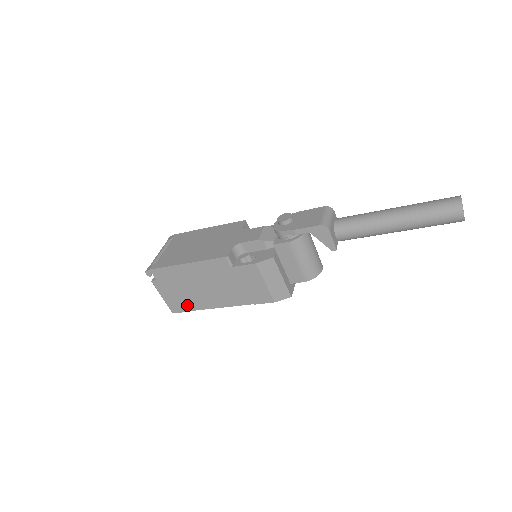
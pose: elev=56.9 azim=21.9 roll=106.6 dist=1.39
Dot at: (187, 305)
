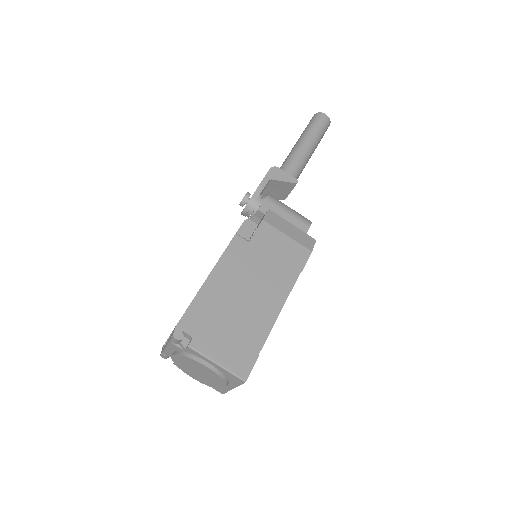
Dot at: (250, 345)
